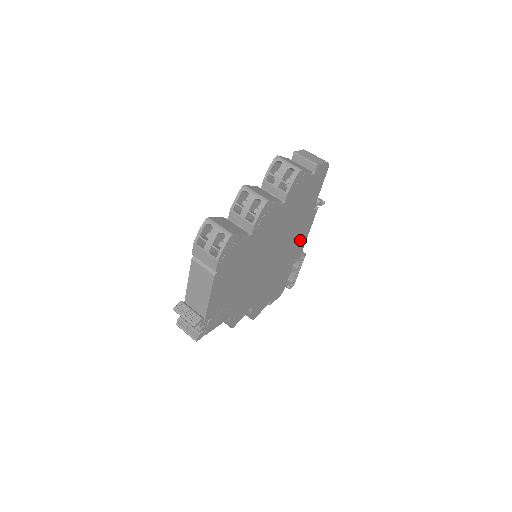
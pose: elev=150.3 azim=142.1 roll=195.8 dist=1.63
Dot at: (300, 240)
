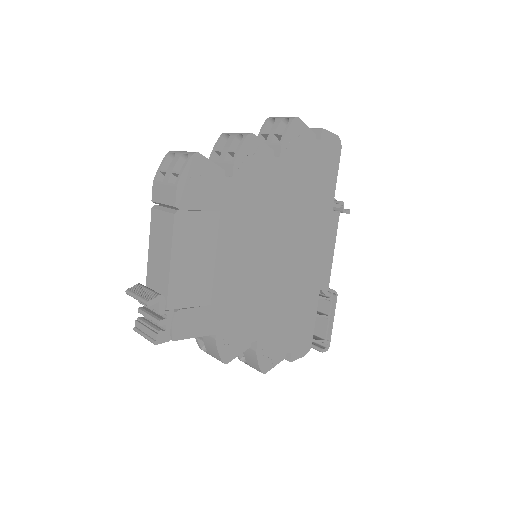
Dot at: (321, 256)
